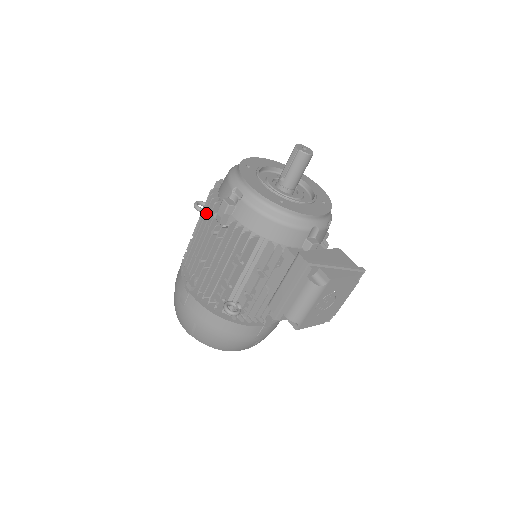
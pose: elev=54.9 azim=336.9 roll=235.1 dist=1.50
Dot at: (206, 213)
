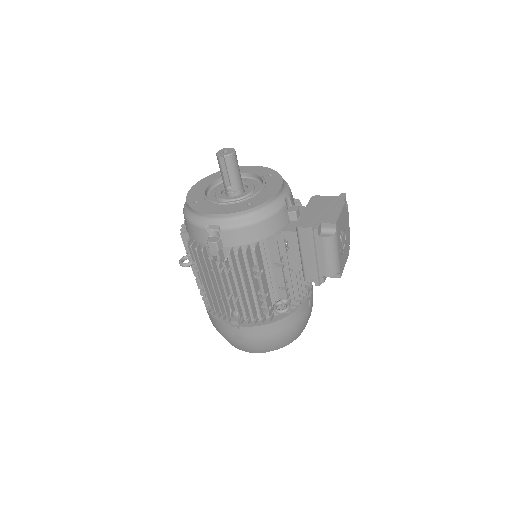
Dot at: (200, 263)
